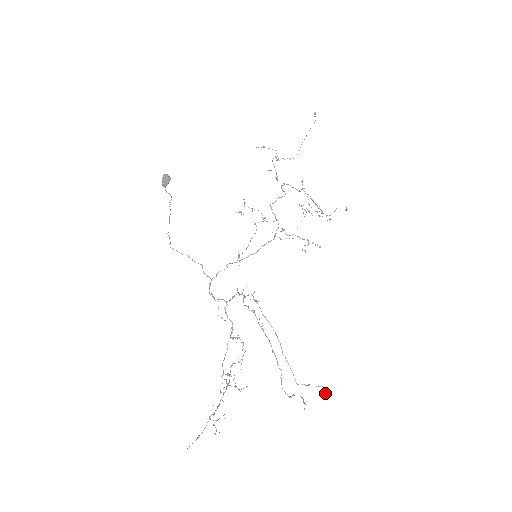
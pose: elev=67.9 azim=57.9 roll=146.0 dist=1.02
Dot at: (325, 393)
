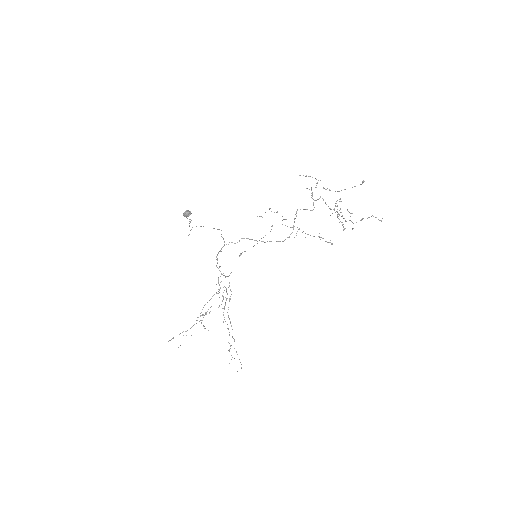
Dot at: occluded
